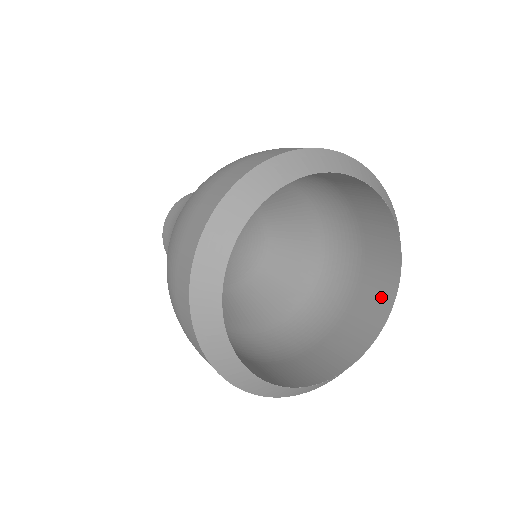
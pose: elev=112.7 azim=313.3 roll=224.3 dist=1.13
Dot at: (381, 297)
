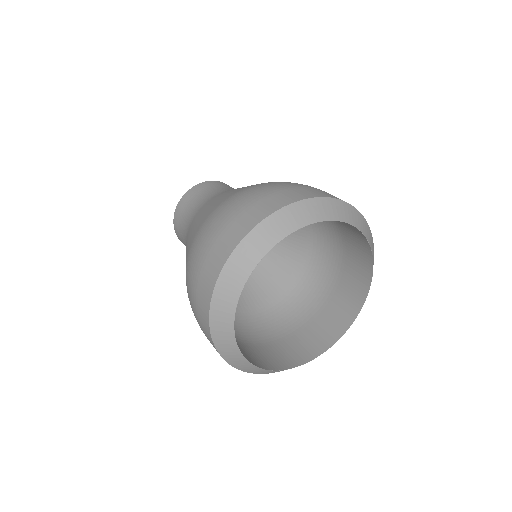
Dot at: (337, 325)
